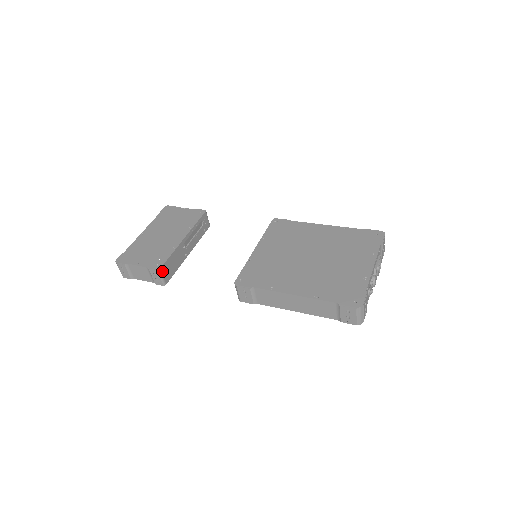
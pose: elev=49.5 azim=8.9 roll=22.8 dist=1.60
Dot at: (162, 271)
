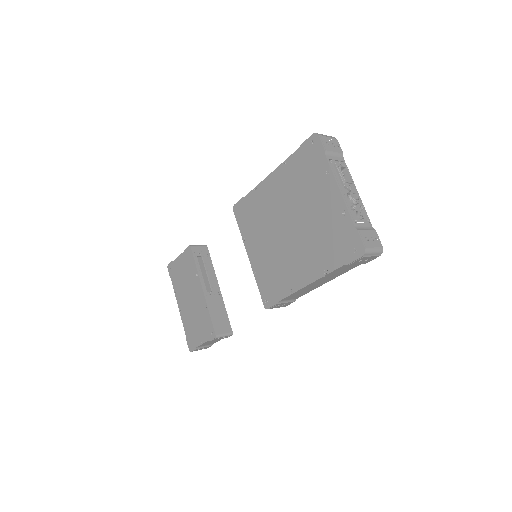
Dot at: (219, 333)
